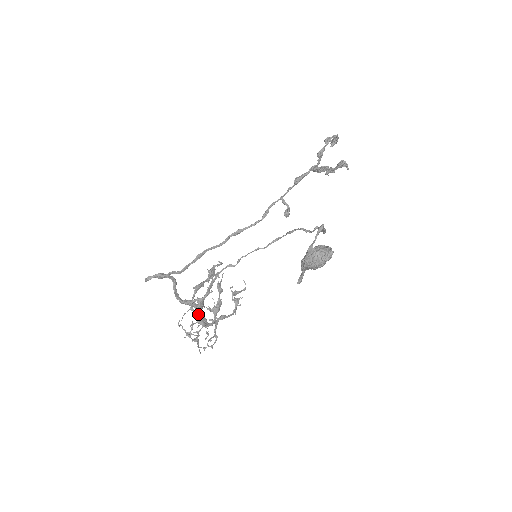
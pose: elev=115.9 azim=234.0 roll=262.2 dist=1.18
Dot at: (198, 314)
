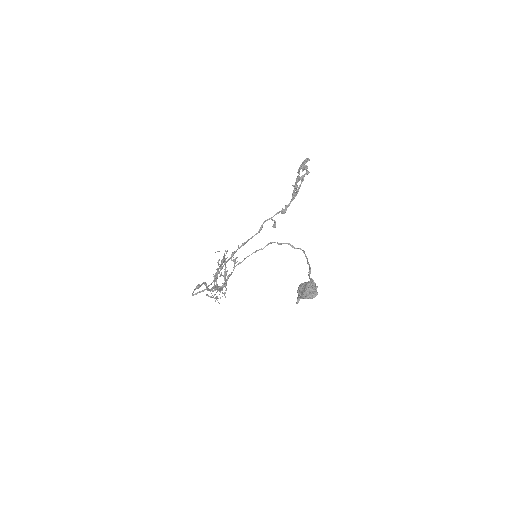
Dot at: (218, 289)
